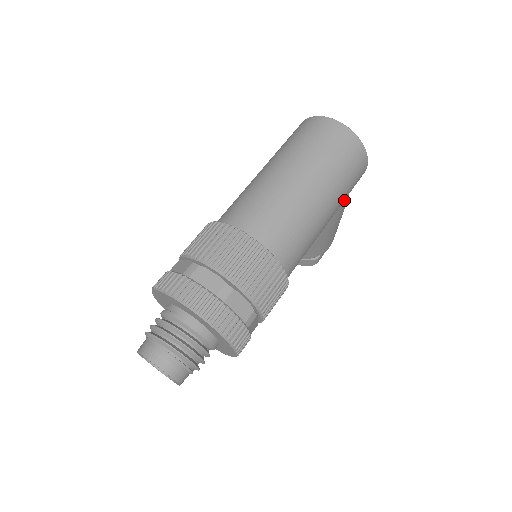
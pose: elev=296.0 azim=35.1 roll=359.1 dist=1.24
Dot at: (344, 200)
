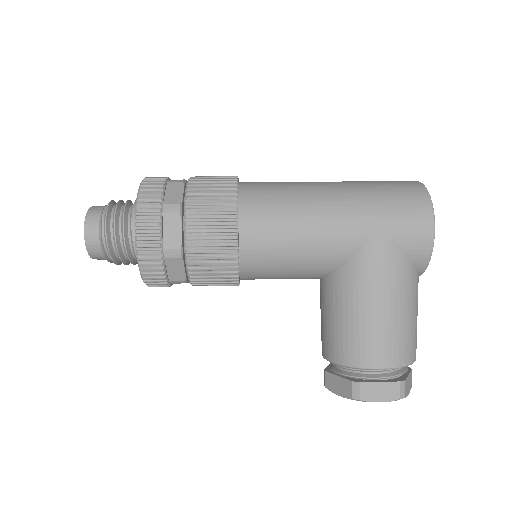
Dot at: (379, 236)
